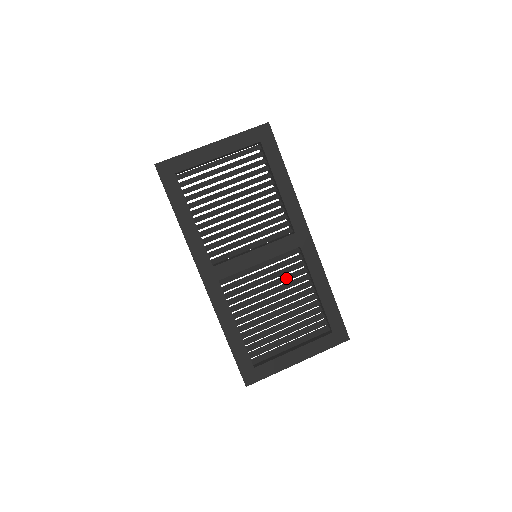
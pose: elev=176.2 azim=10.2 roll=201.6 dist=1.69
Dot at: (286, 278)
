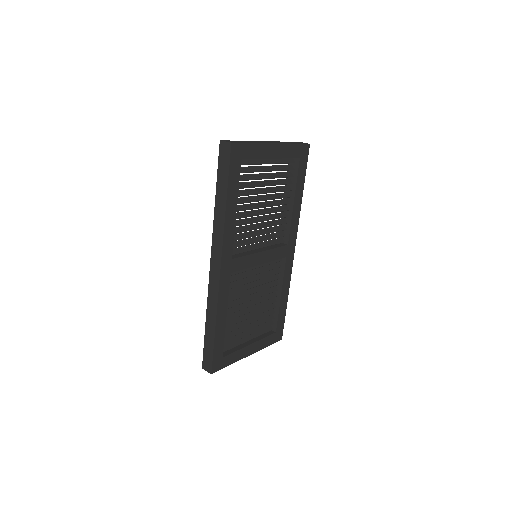
Dot at: (266, 280)
